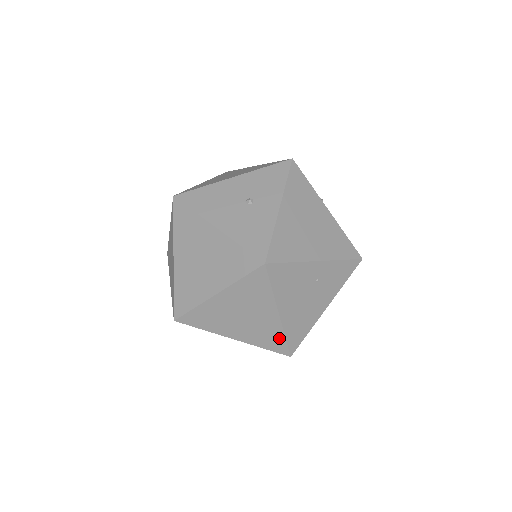
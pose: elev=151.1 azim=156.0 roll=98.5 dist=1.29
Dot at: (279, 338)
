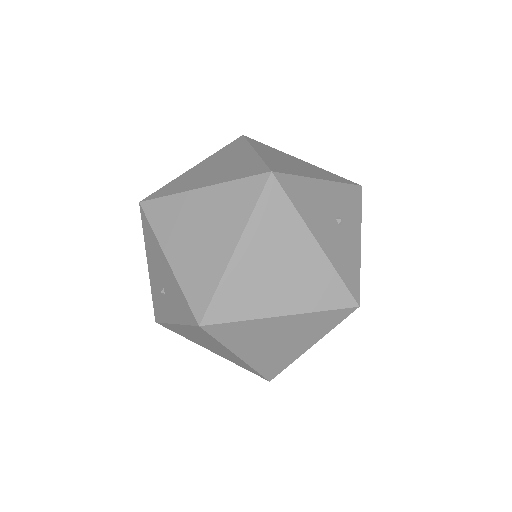
Dot at: (282, 365)
